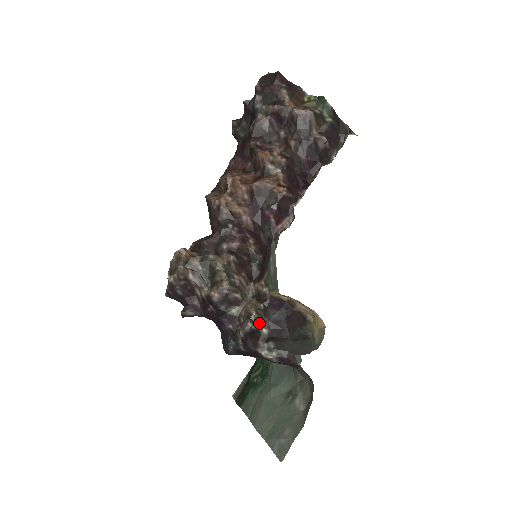
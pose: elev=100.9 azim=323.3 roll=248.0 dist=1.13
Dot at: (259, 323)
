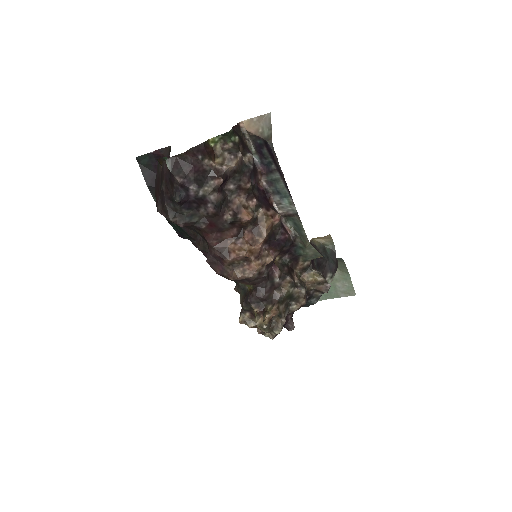
Dot at: occluded
